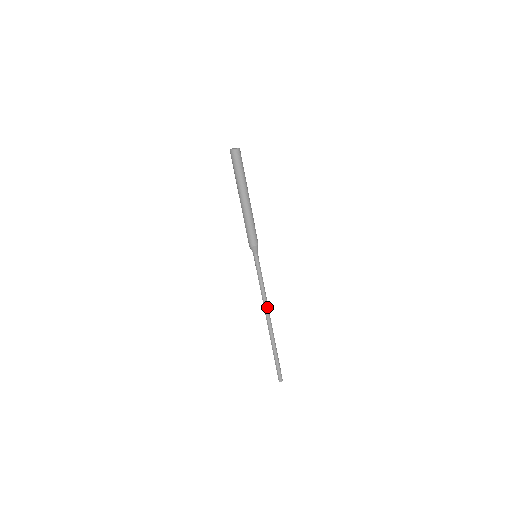
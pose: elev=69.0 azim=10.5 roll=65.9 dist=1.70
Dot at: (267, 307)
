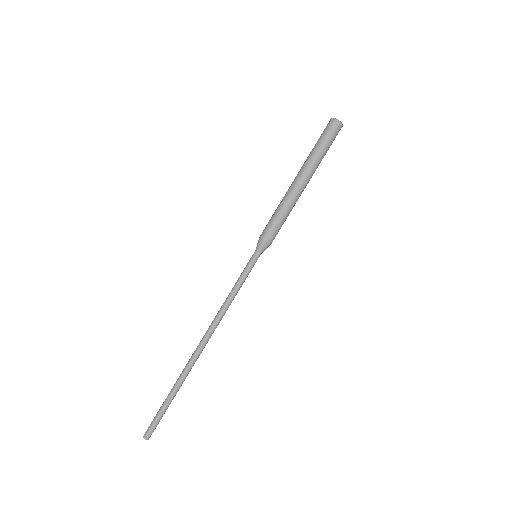
Dot at: (216, 327)
